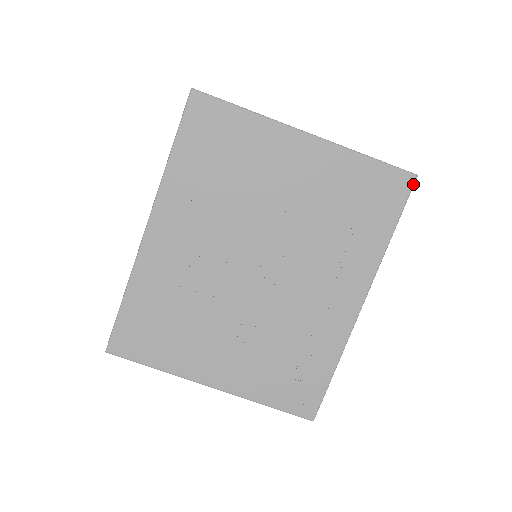
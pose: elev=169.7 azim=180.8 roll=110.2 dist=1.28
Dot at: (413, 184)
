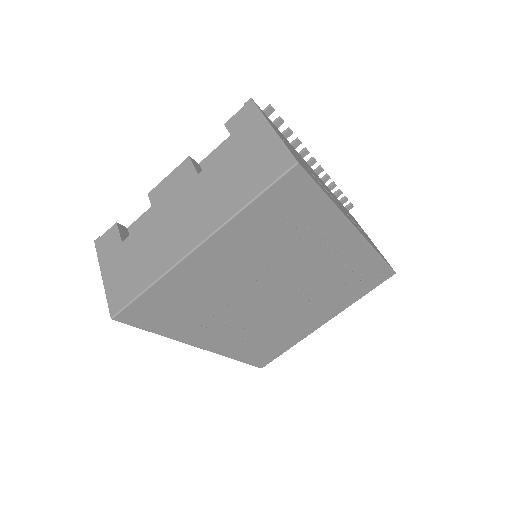
Dot at: (302, 170)
